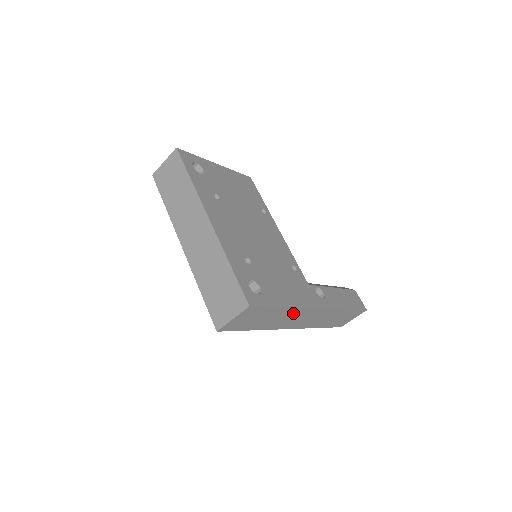
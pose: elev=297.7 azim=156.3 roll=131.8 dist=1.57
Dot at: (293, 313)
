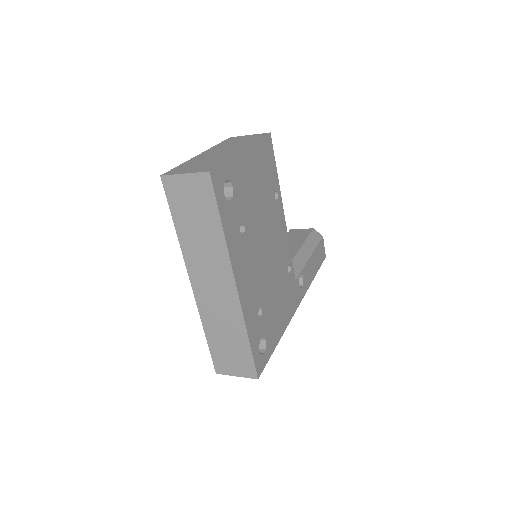
Dot at: occluded
